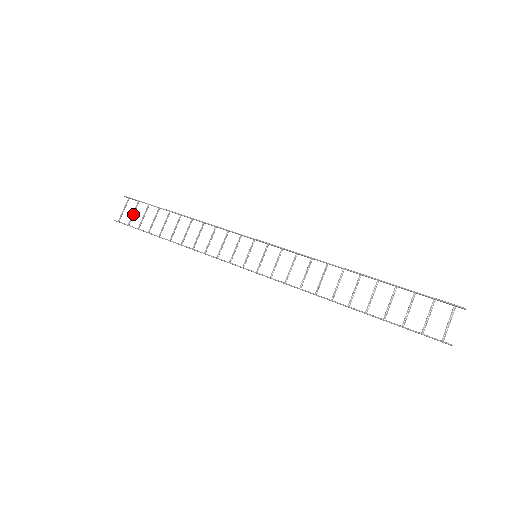
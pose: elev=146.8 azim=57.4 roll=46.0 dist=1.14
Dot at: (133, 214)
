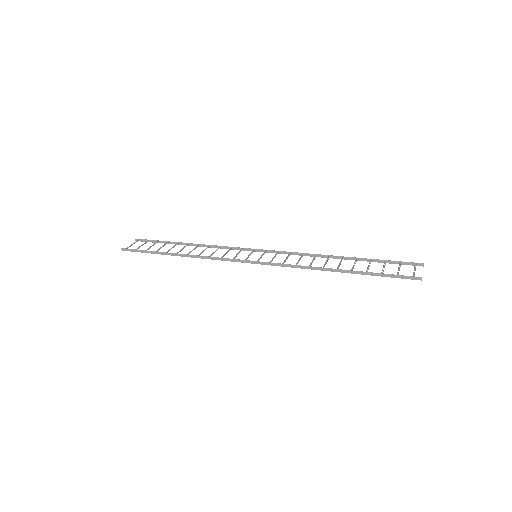
Dot at: (142, 245)
